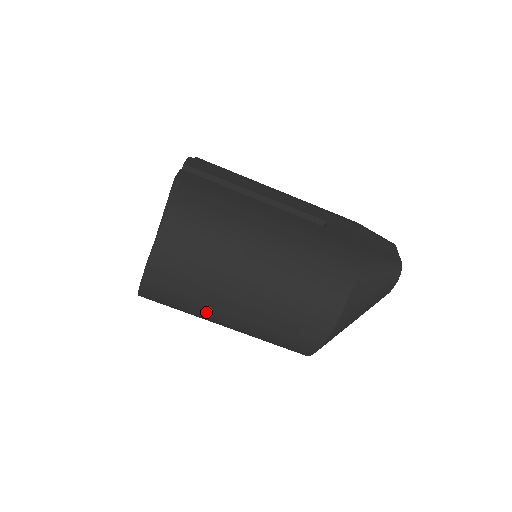
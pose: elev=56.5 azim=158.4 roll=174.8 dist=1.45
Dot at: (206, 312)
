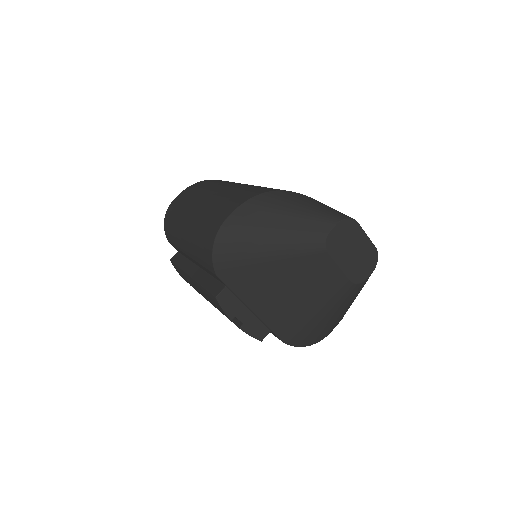
Dot at: (183, 214)
